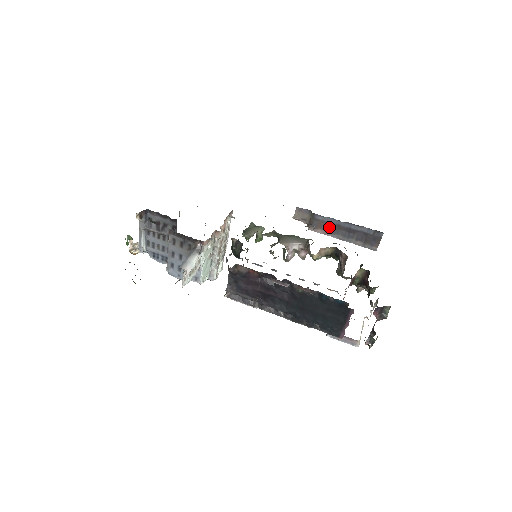
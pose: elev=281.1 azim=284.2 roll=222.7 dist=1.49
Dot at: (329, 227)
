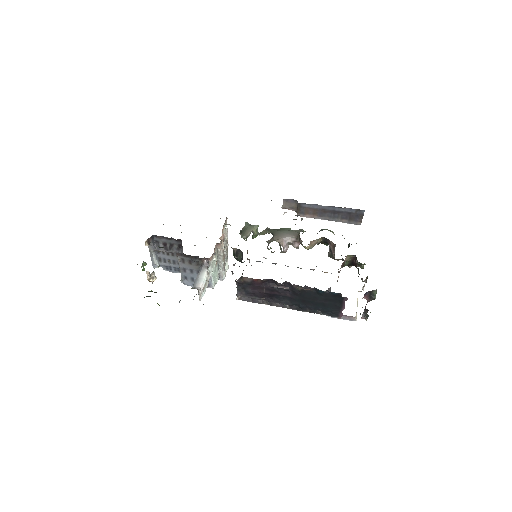
Dot at: (315, 212)
